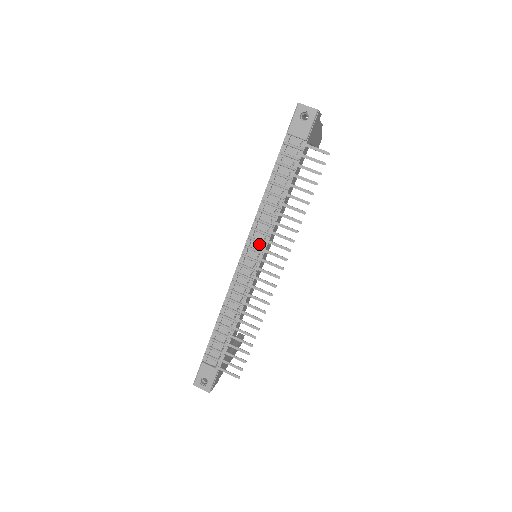
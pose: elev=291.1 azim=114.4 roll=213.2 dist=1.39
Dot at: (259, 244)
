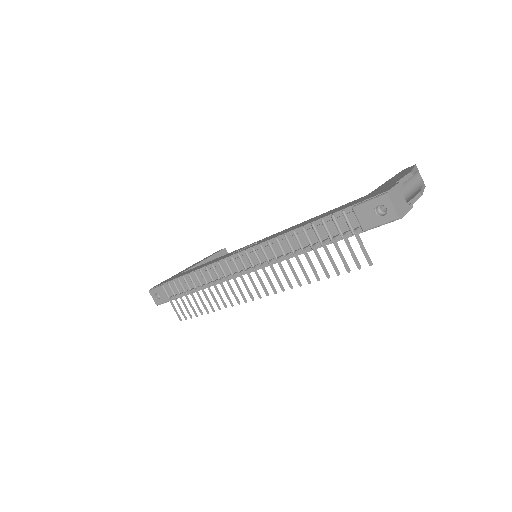
Dot at: (258, 260)
